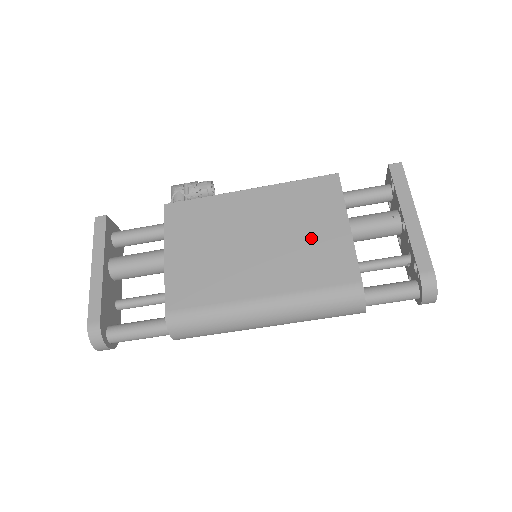
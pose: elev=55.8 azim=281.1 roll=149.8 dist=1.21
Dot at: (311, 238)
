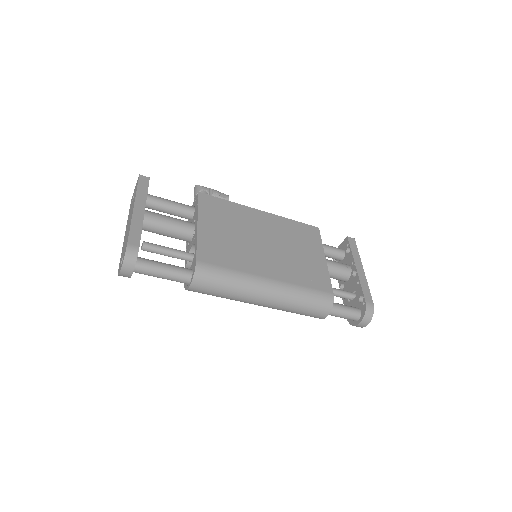
Dot at: (302, 256)
